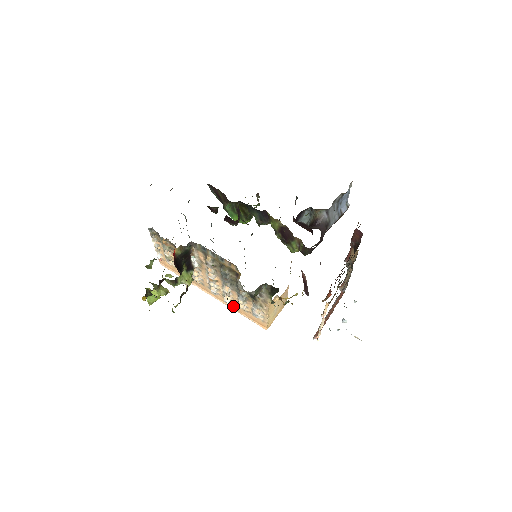
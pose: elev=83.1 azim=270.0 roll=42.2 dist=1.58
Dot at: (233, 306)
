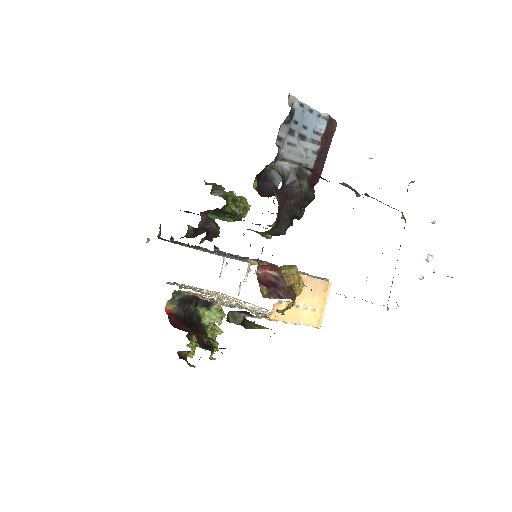
Dot at: occluded
